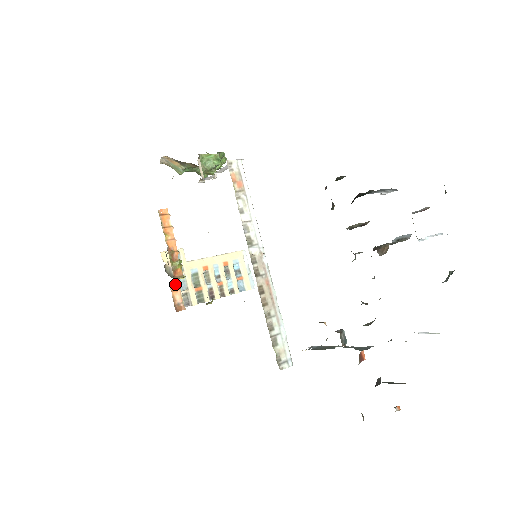
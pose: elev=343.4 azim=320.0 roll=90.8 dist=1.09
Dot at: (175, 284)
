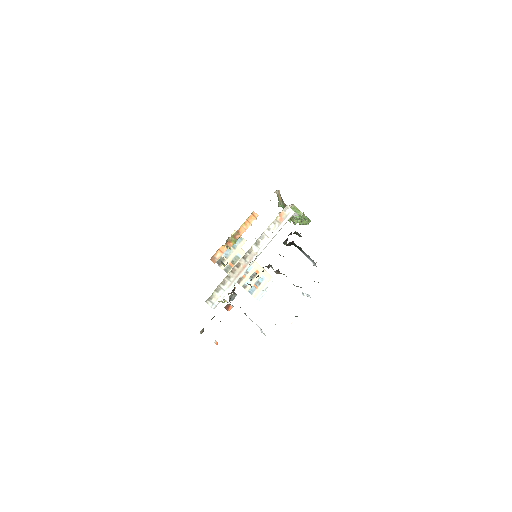
Dot at: (224, 249)
